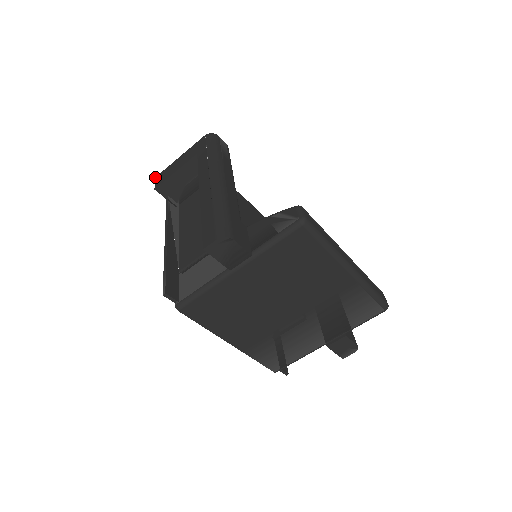
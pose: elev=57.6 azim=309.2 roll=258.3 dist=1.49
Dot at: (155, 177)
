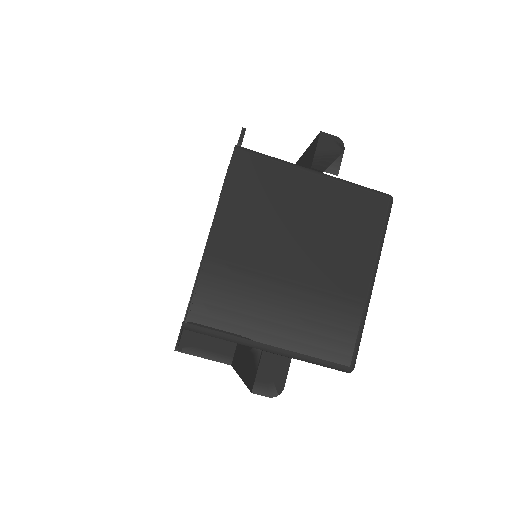
Dot at: occluded
